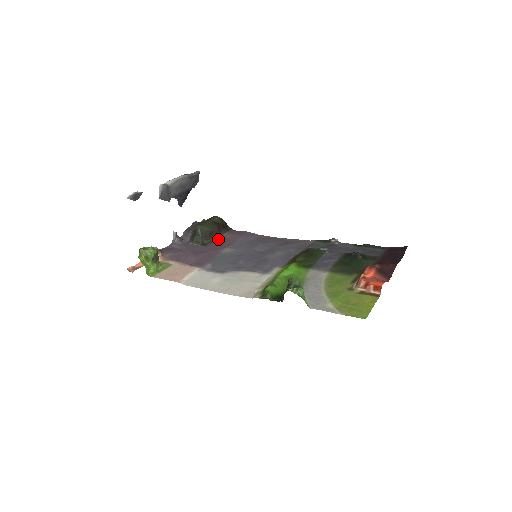
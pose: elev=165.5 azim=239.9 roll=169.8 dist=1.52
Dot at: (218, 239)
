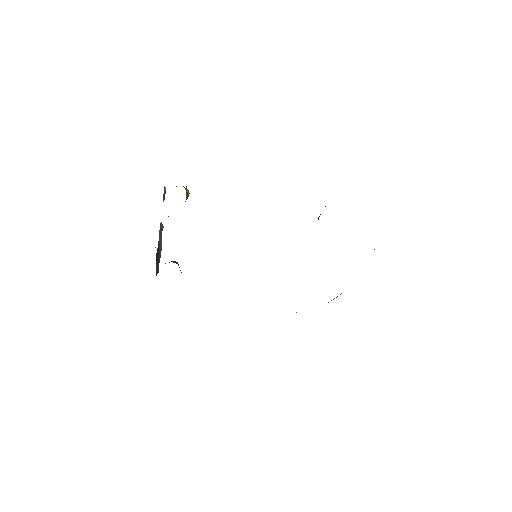
Dot at: occluded
